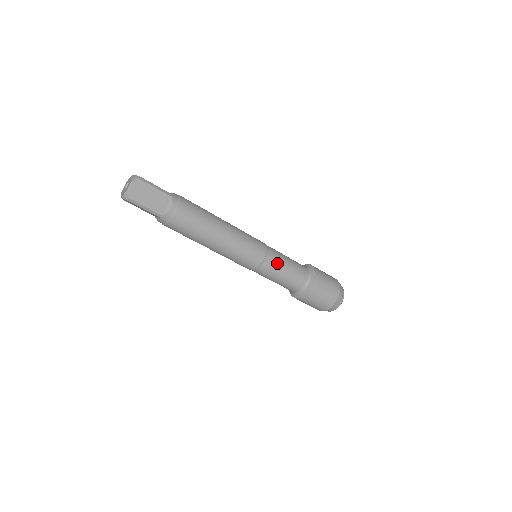
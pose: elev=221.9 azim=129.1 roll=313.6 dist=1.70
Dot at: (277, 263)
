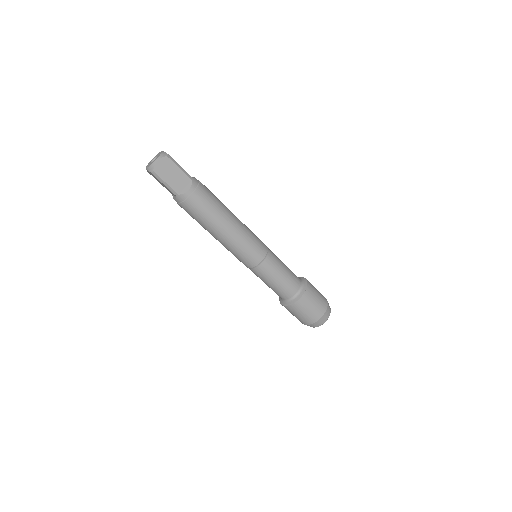
Dot at: (274, 267)
